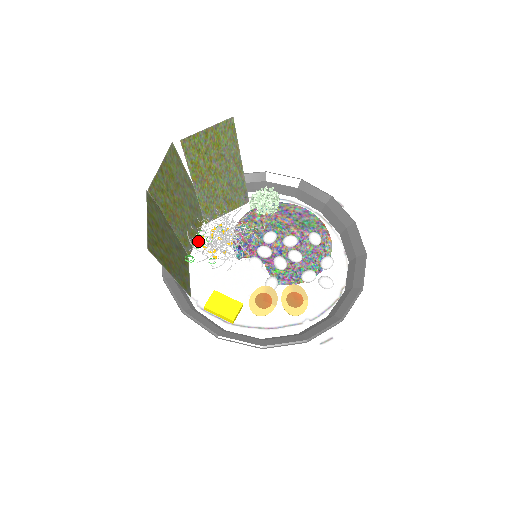
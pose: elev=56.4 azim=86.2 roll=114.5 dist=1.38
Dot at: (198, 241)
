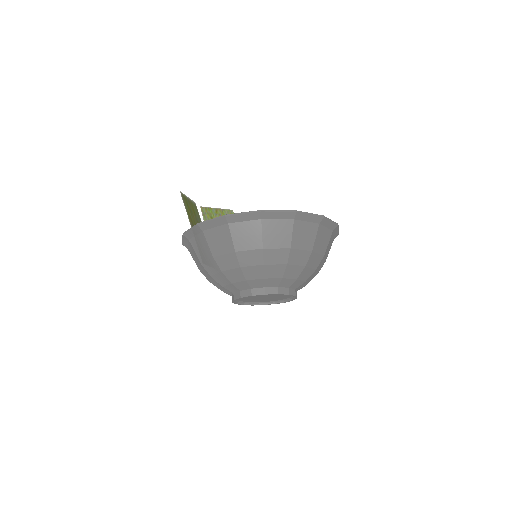
Dot at: occluded
